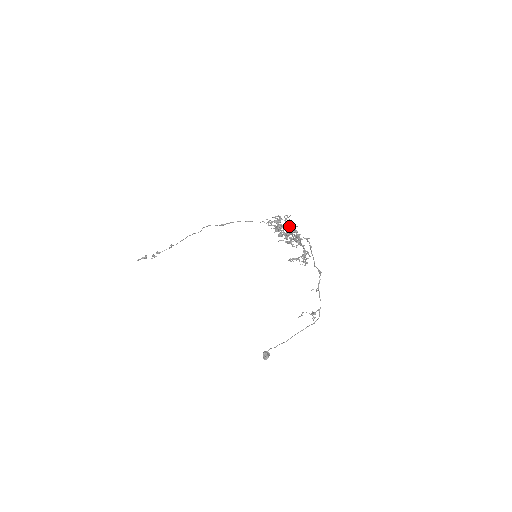
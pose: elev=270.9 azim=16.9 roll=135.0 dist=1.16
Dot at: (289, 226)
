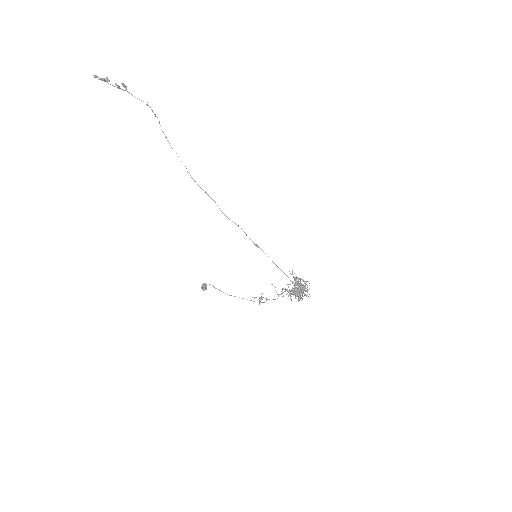
Dot at: (305, 291)
